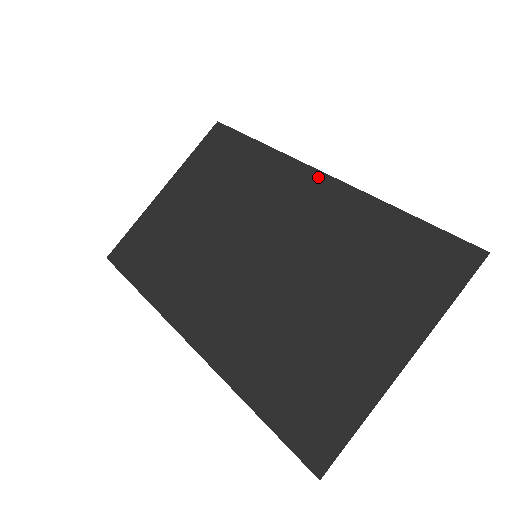
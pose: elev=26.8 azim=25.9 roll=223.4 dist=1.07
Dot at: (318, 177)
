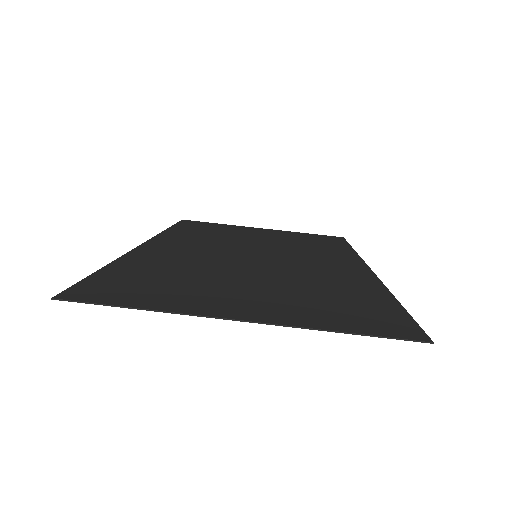
Dot at: (363, 267)
